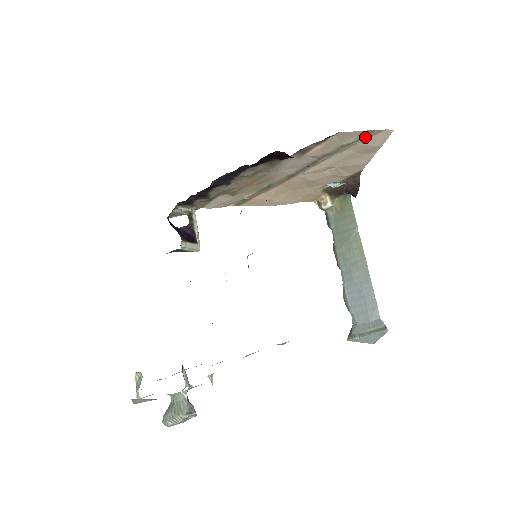
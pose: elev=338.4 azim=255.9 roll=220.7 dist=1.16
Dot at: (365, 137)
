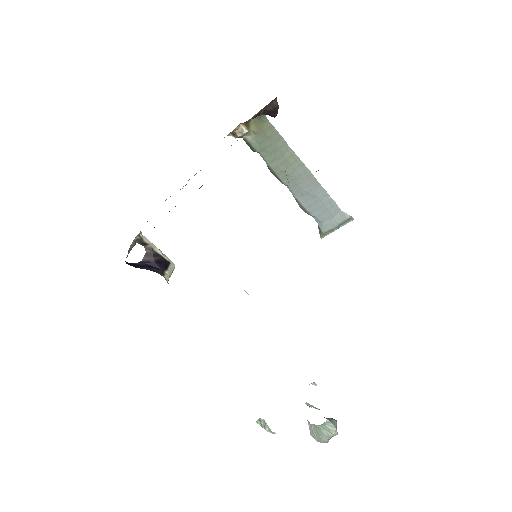
Dot at: occluded
